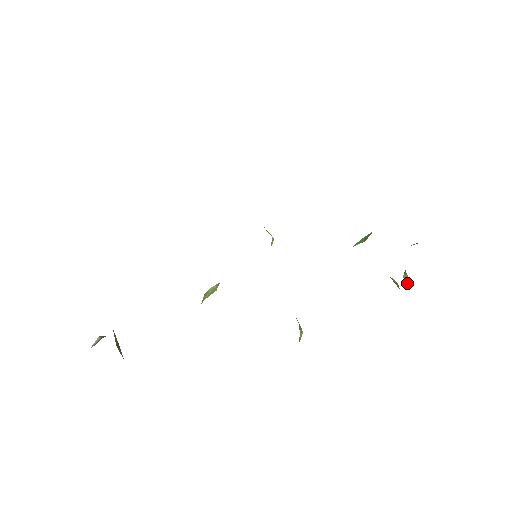
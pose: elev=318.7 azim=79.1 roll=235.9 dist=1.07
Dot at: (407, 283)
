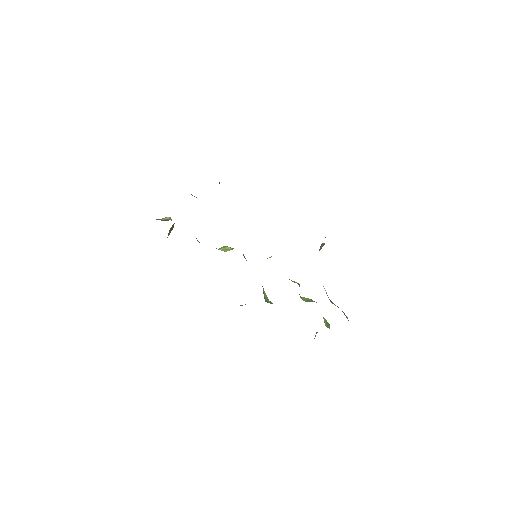
Dot at: occluded
